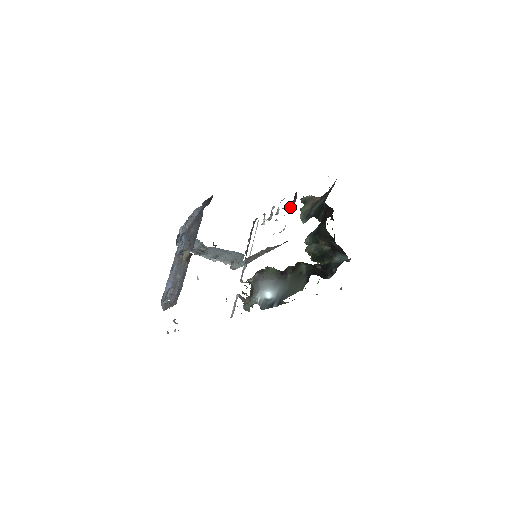
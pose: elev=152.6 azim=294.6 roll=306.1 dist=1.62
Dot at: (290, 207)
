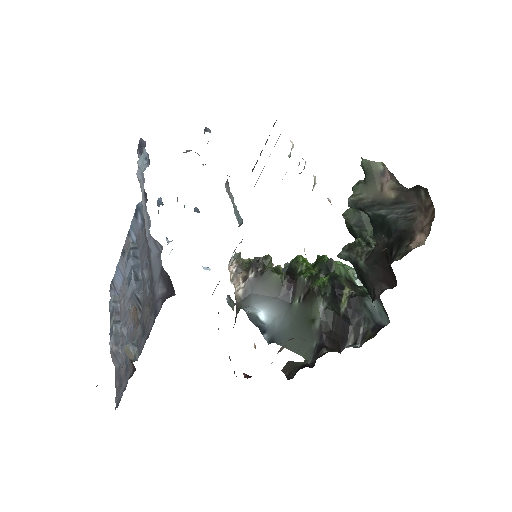
Dot at: occluded
